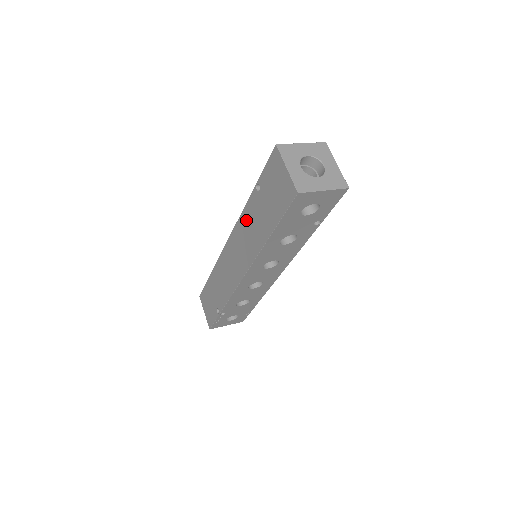
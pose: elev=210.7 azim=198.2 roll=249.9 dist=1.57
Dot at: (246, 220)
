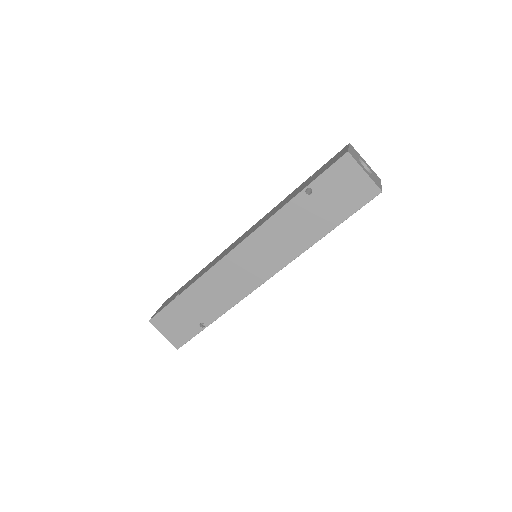
Dot at: (281, 224)
